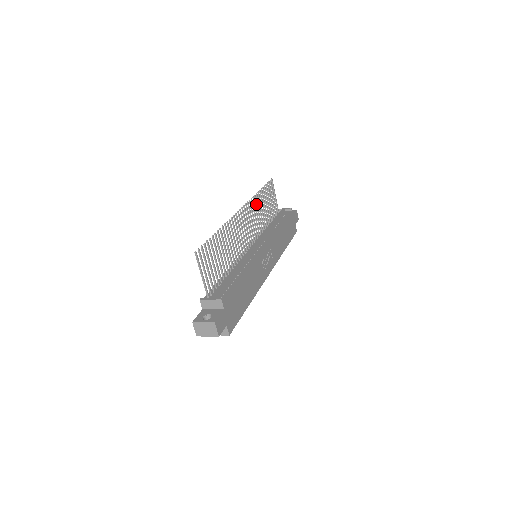
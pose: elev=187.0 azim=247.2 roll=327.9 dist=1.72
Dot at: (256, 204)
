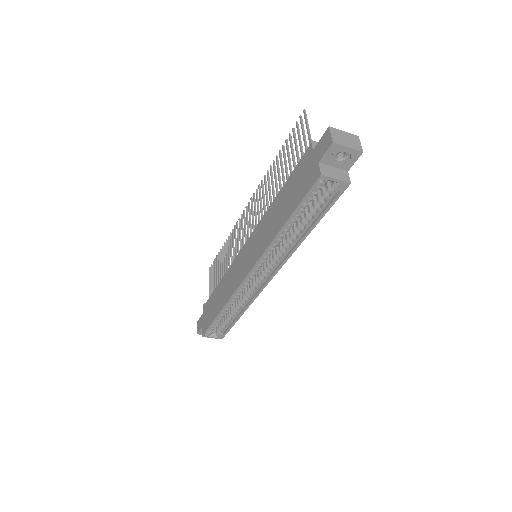
Dot at: (231, 241)
